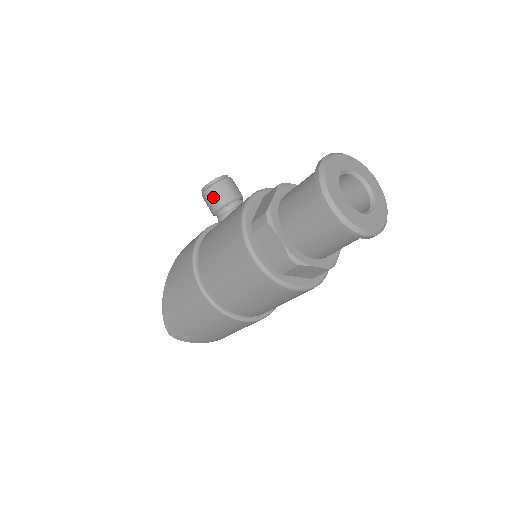
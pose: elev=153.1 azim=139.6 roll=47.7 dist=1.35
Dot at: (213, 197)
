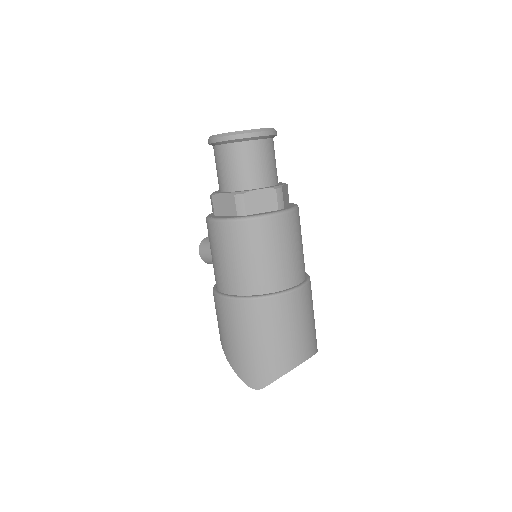
Dot at: (205, 249)
